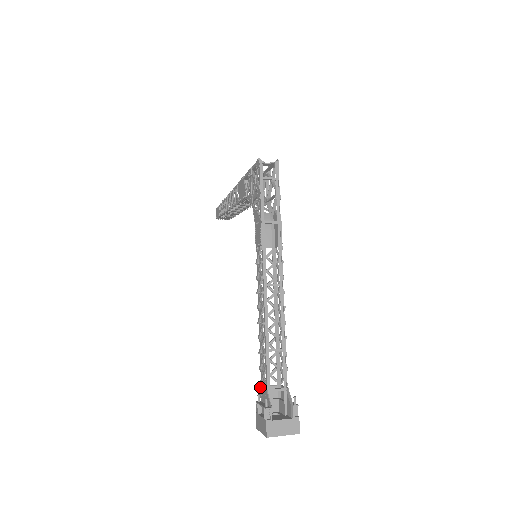
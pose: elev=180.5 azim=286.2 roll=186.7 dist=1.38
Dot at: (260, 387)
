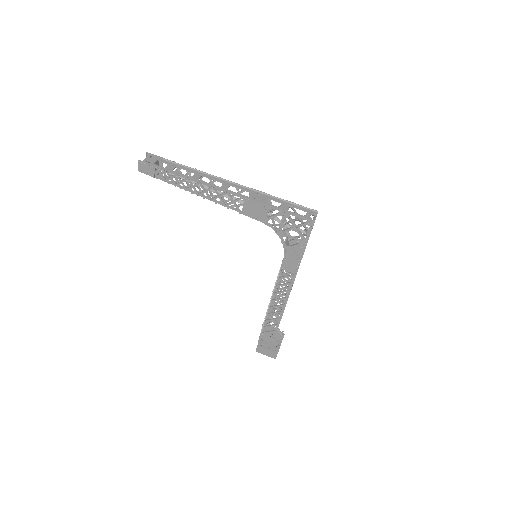
Dot at: (262, 335)
